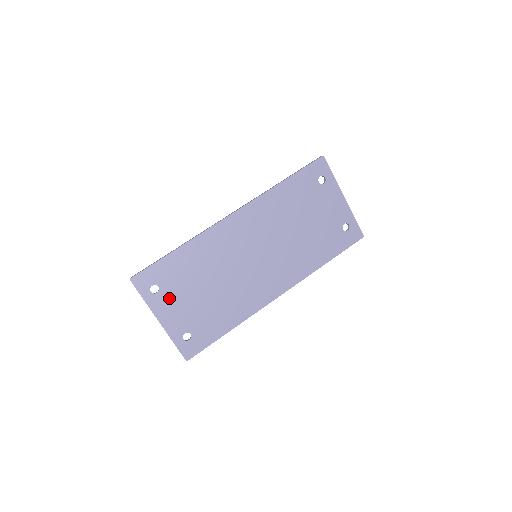
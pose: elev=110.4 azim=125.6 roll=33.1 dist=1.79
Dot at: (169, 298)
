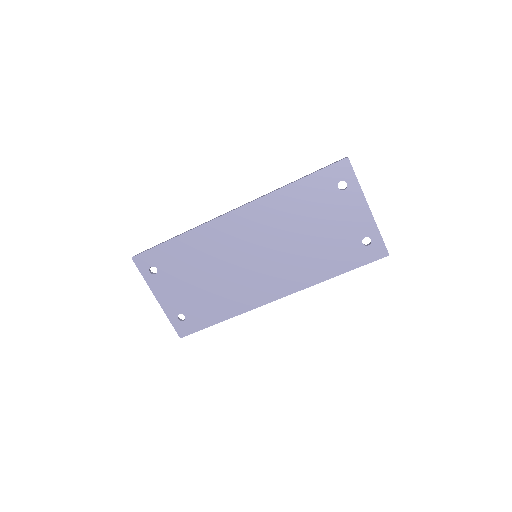
Dot at: (166, 280)
